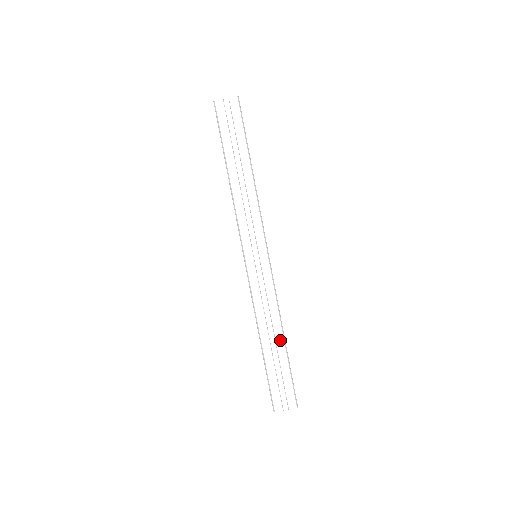
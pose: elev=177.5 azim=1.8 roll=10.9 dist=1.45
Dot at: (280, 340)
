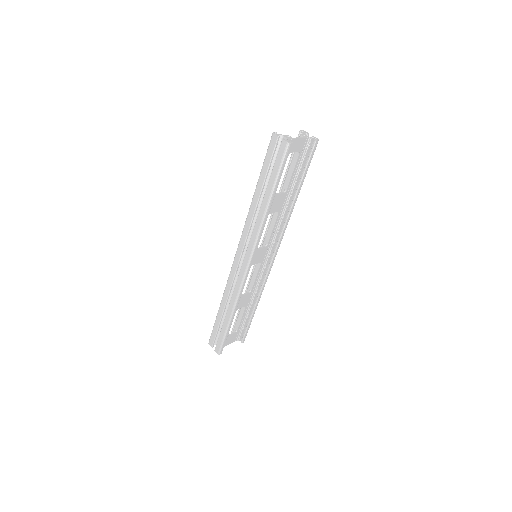
Dot at: (228, 316)
